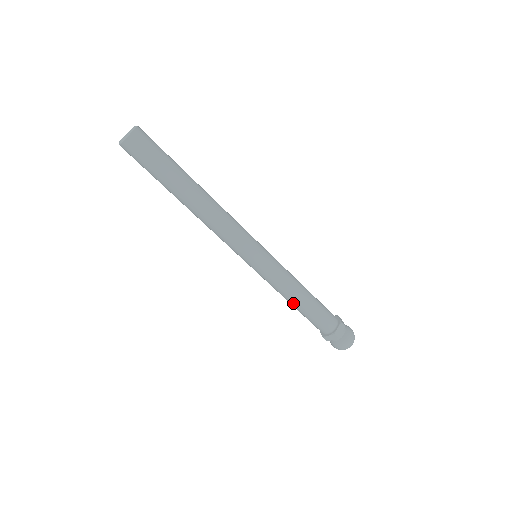
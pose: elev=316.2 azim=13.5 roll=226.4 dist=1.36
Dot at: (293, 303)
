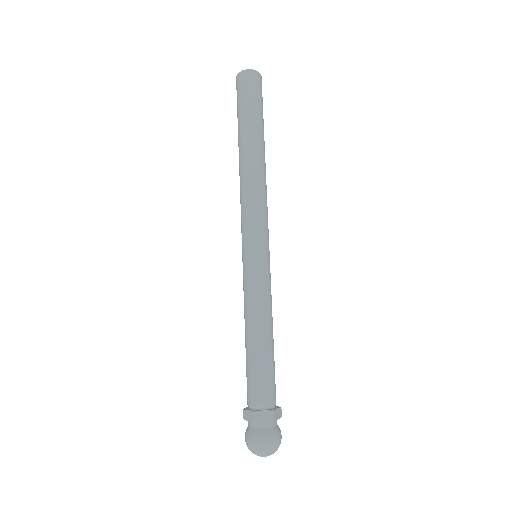
Dot at: (246, 334)
